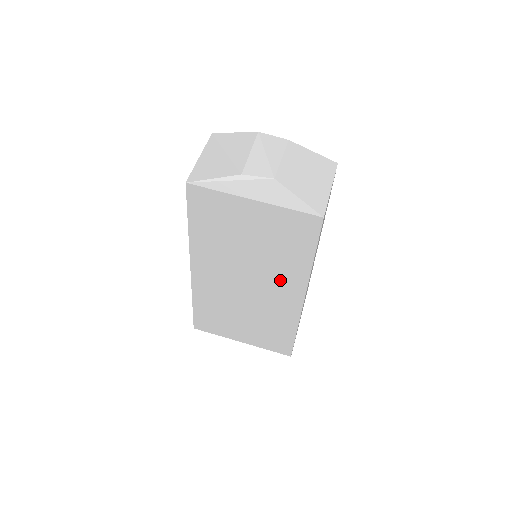
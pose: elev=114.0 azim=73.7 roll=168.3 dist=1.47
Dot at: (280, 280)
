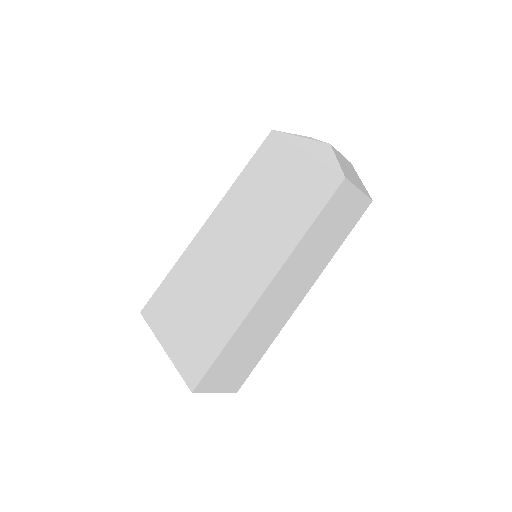
Dot at: (266, 251)
